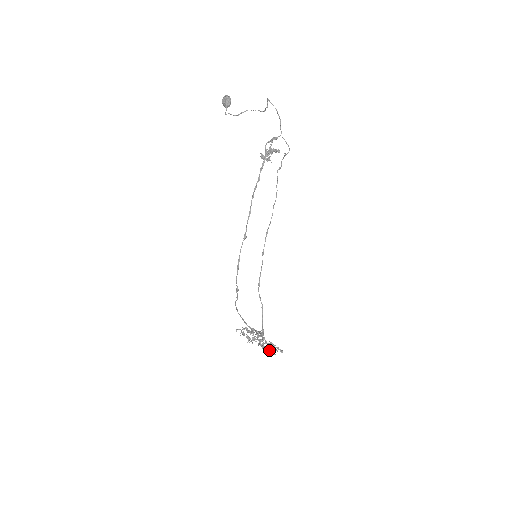
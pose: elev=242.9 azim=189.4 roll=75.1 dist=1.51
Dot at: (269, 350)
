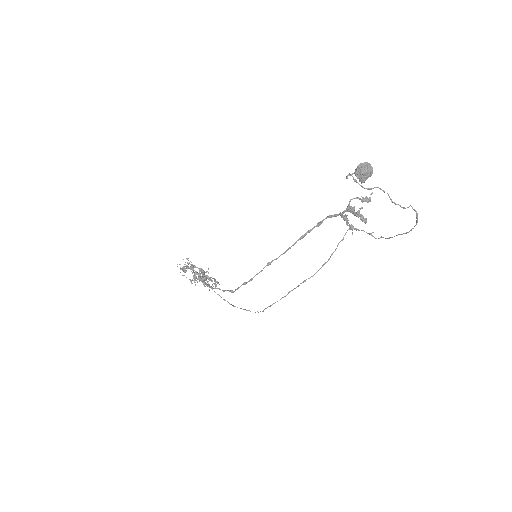
Dot at: occluded
